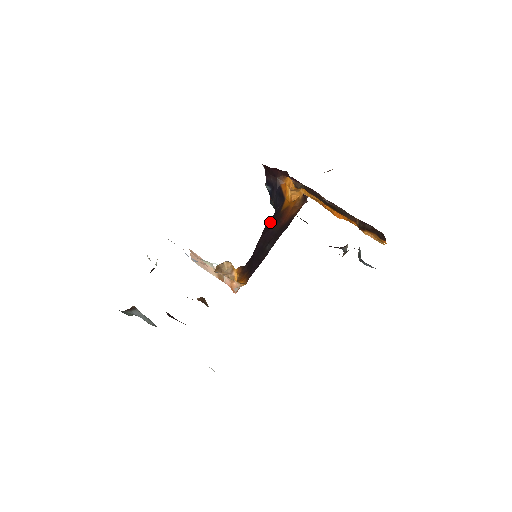
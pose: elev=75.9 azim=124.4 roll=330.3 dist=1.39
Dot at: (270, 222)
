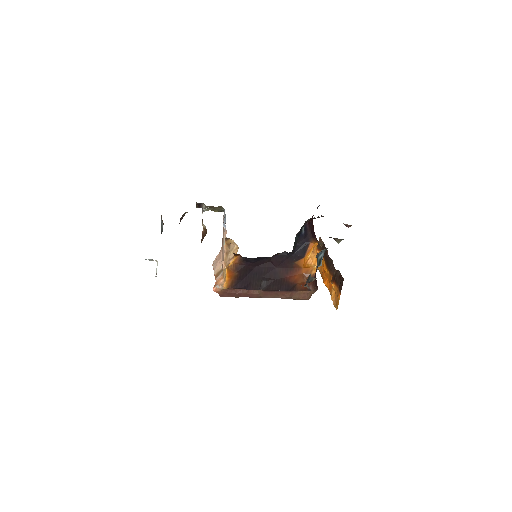
Dot at: (283, 258)
